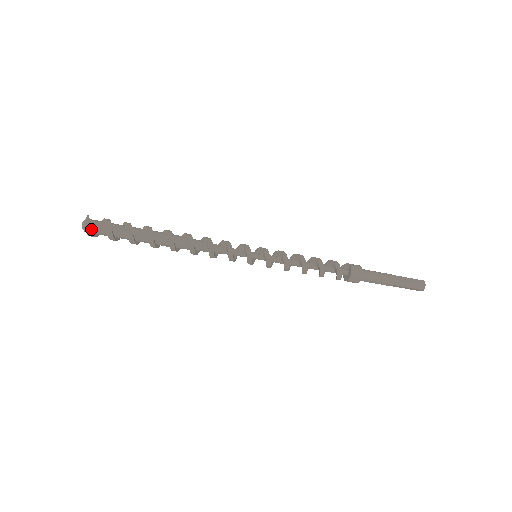
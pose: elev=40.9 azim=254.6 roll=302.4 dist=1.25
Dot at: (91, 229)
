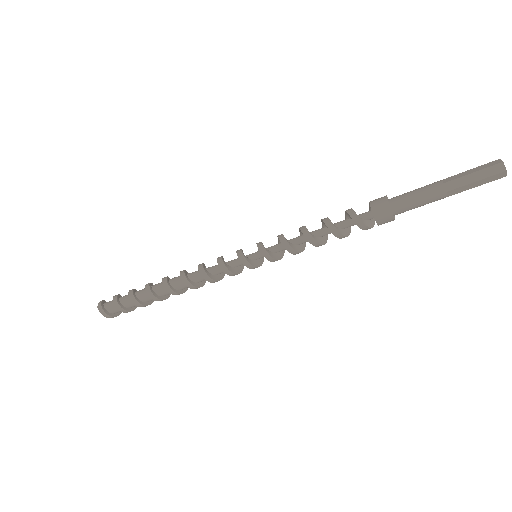
Dot at: (104, 310)
